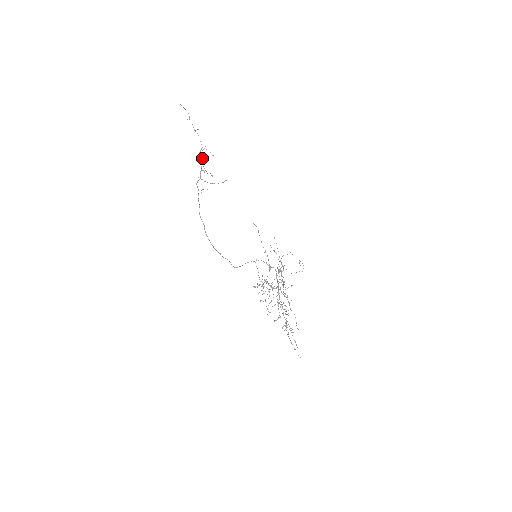
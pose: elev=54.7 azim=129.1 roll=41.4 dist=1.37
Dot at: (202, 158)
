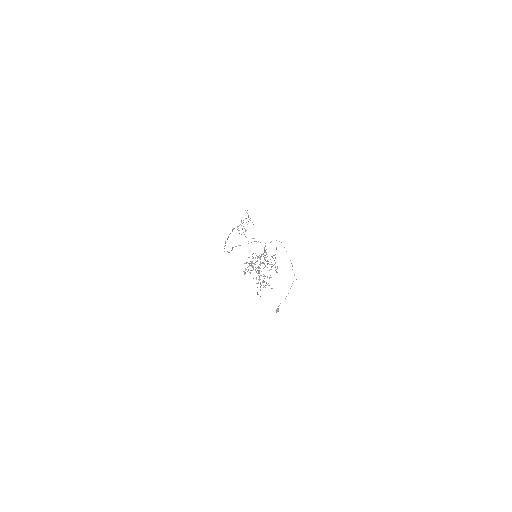
Dot at: occluded
